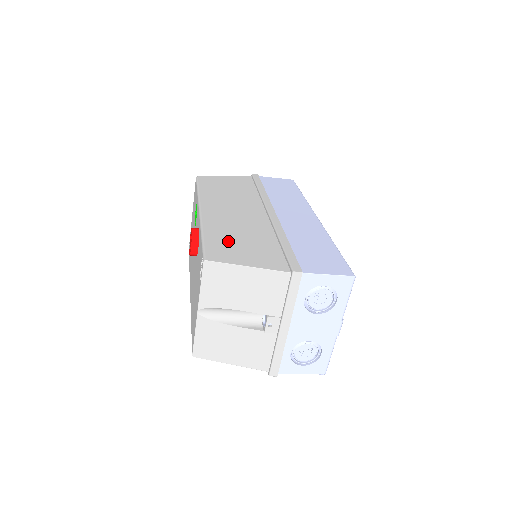
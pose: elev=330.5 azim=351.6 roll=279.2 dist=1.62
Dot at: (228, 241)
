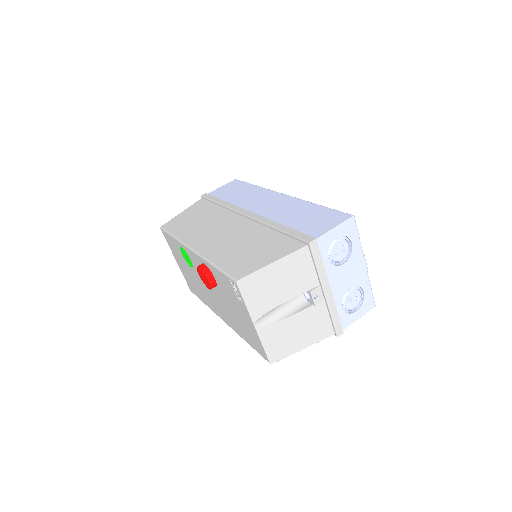
Dot at: (238, 256)
